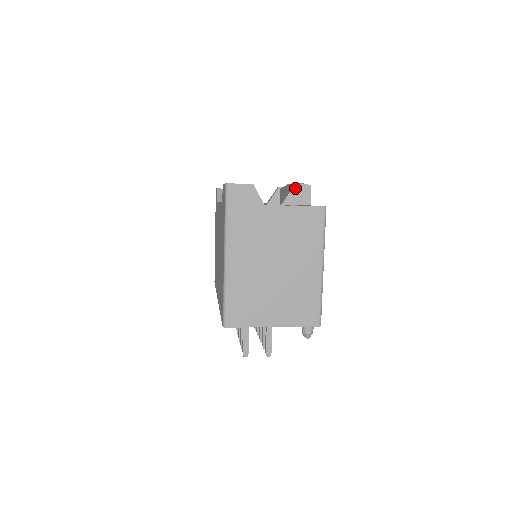
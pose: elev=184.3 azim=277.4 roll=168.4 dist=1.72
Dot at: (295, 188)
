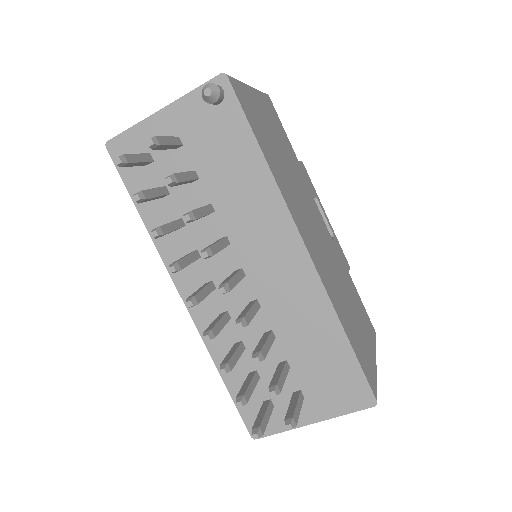
Dot at: occluded
